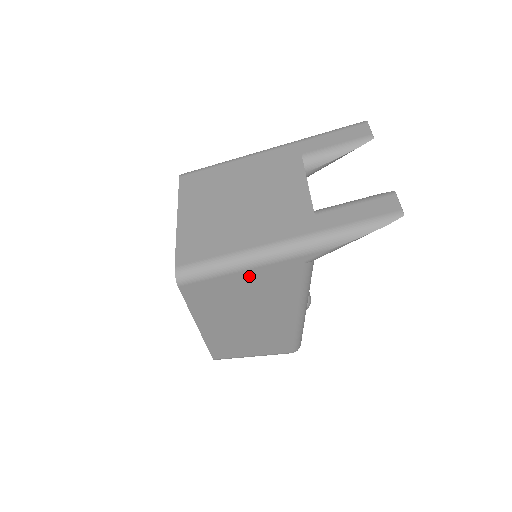
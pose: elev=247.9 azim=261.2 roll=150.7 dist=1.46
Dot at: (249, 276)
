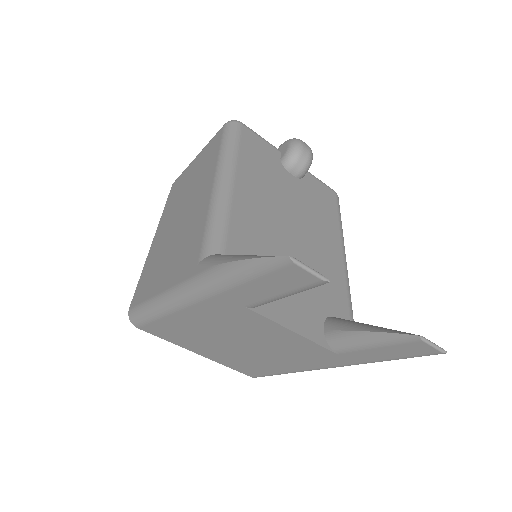
Dot at: occluded
